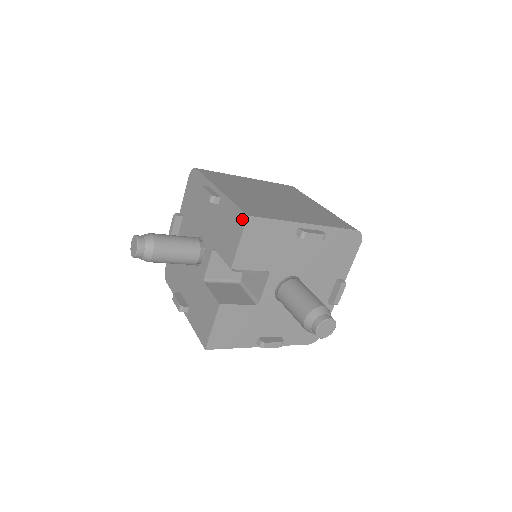
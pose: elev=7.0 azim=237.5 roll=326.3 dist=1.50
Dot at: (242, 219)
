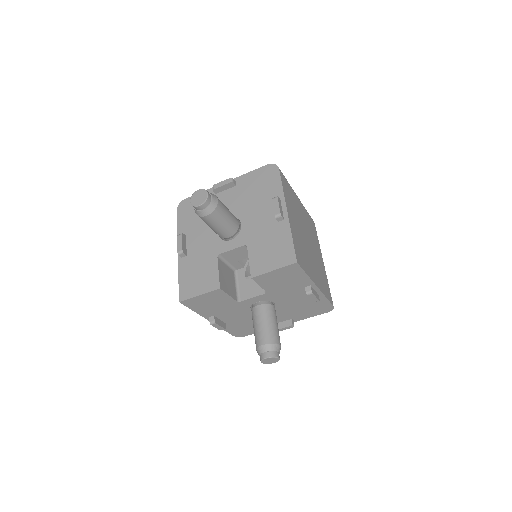
Dot at: (290, 259)
